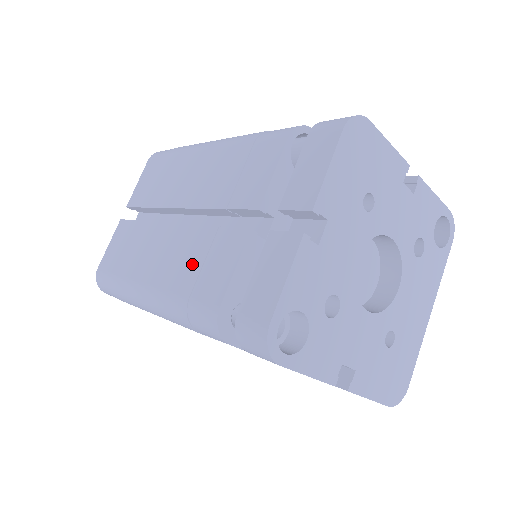
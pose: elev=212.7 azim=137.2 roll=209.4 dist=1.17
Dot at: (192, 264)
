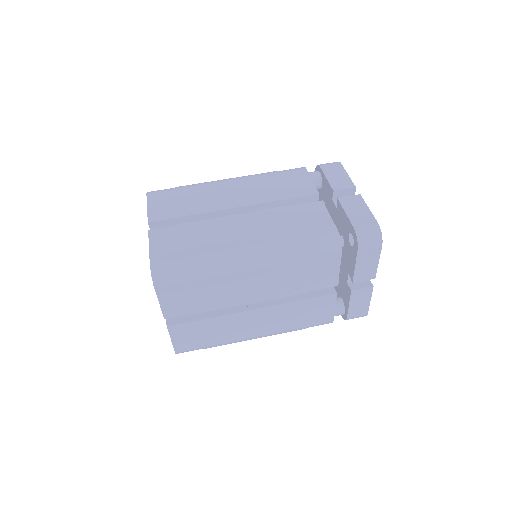
Dot at: (290, 223)
